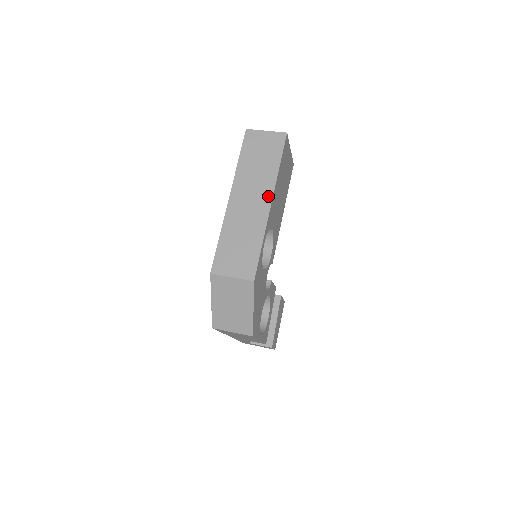
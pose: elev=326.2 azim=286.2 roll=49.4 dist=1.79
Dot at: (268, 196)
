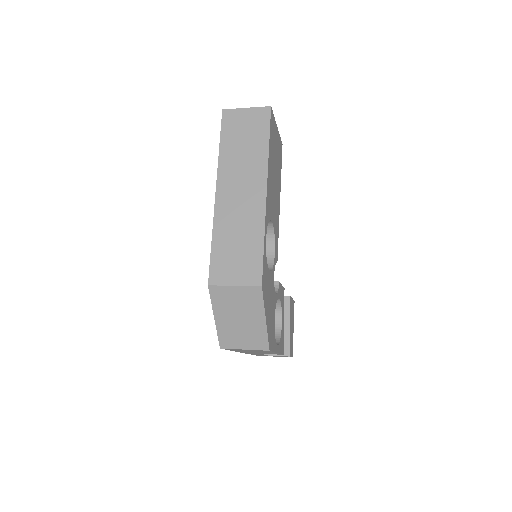
Dot at: (261, 183)
